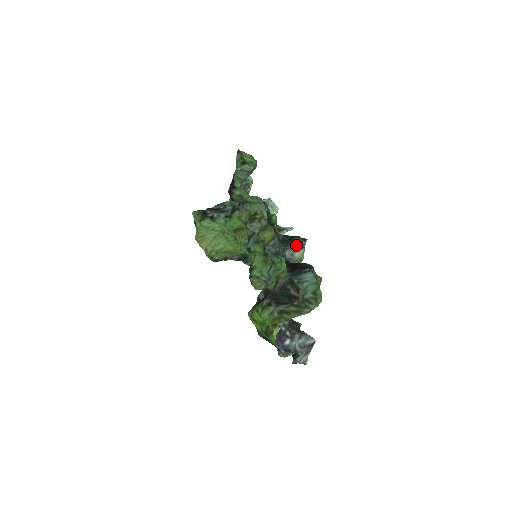
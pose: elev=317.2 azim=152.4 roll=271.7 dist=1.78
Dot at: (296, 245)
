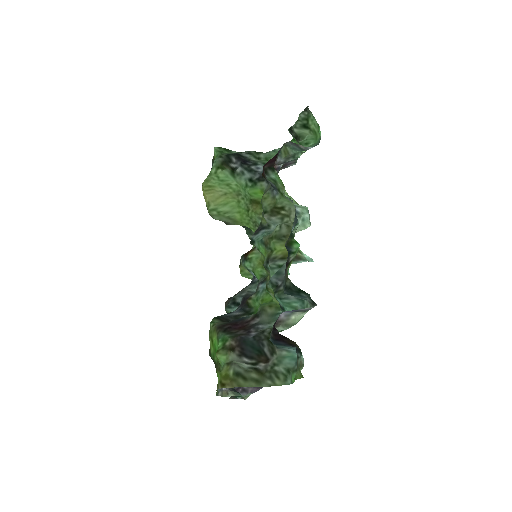
Dot at: (301, 298)
